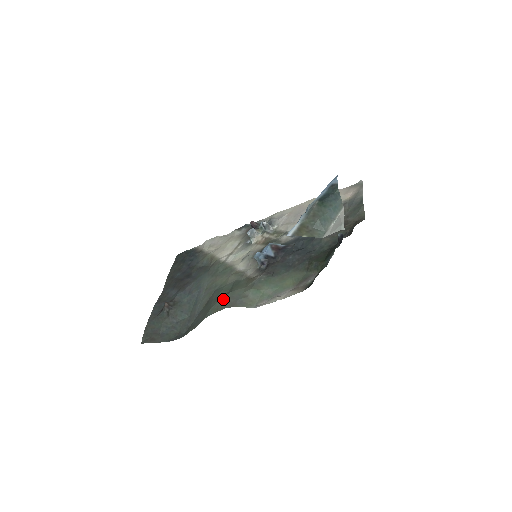
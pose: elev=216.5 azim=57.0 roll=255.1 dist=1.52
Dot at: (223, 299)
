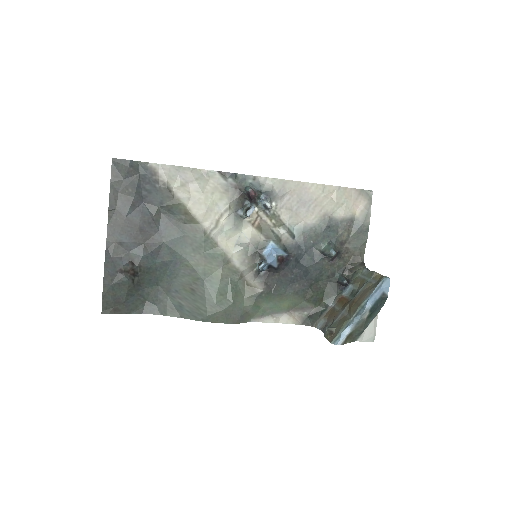
Dot at: (225, 312)
